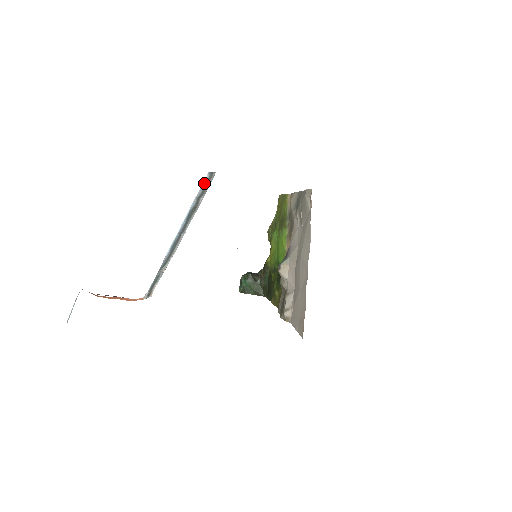
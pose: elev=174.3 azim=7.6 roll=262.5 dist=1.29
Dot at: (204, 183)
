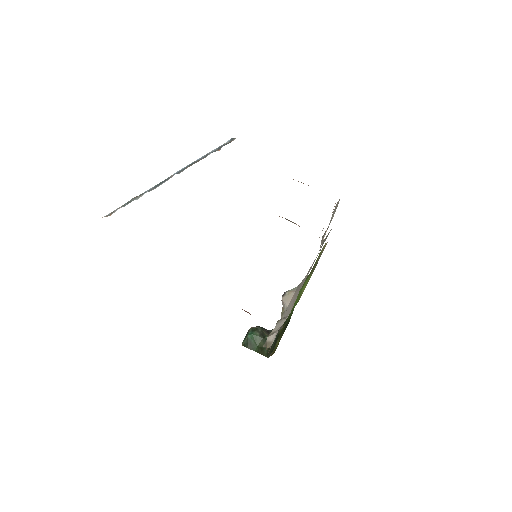
Dot at: (221, 145)
